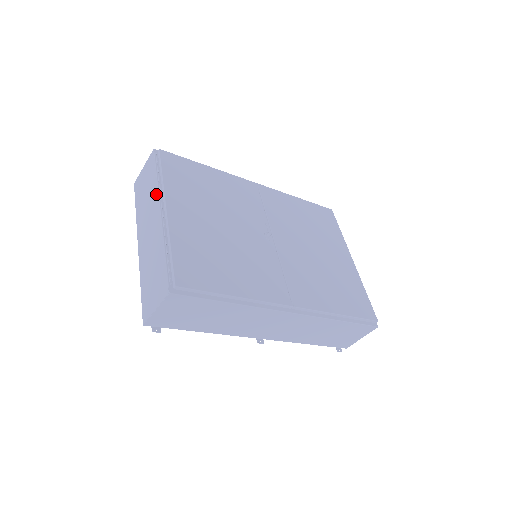
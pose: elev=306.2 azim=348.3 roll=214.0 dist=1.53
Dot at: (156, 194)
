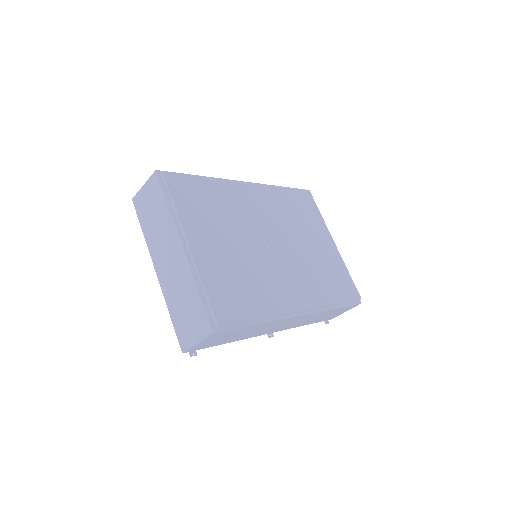
Dot at: (172, 225)
